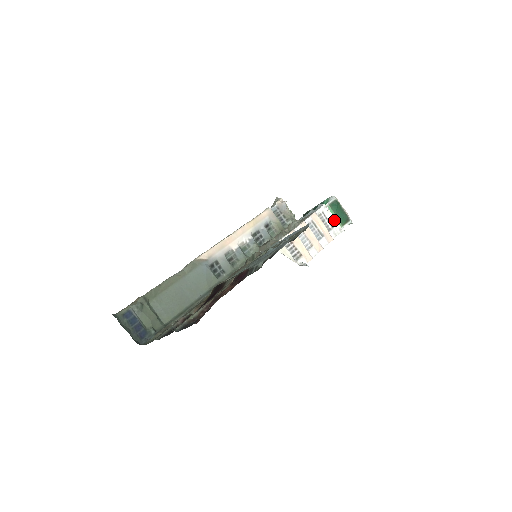
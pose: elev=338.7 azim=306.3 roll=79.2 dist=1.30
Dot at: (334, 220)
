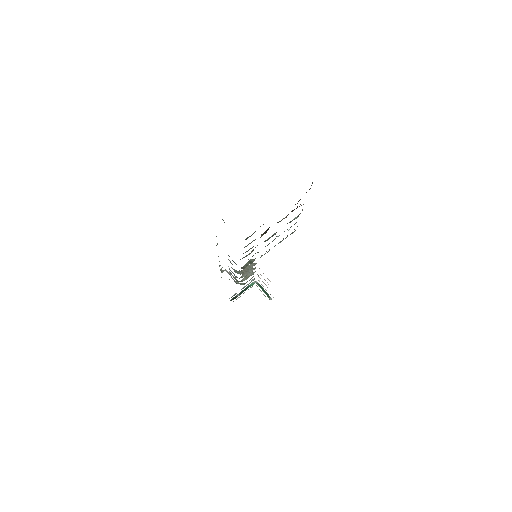
Dot at: occluded
